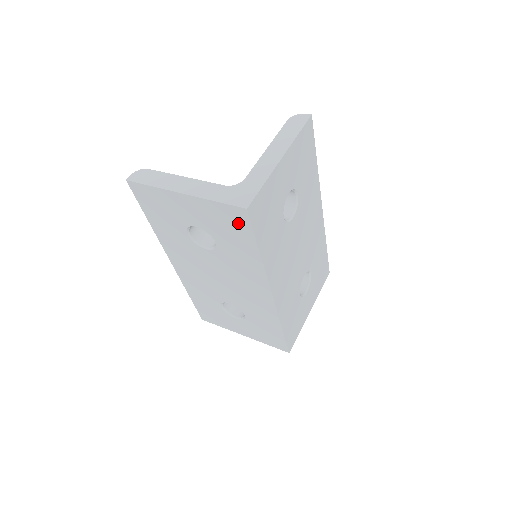
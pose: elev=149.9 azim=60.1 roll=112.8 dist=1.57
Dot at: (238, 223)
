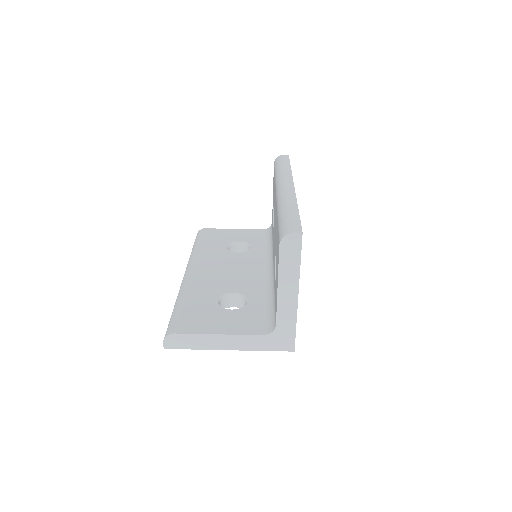
Dot at: occluded
